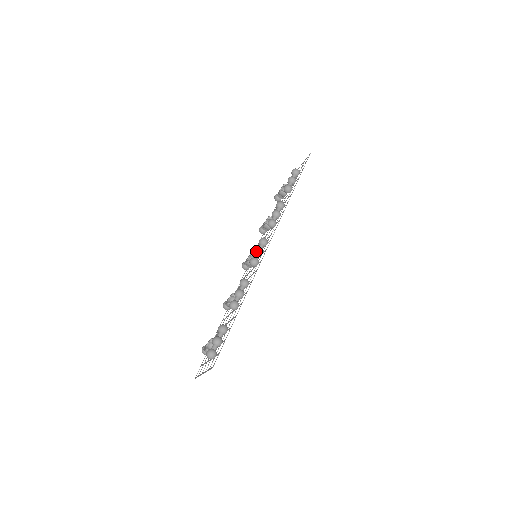
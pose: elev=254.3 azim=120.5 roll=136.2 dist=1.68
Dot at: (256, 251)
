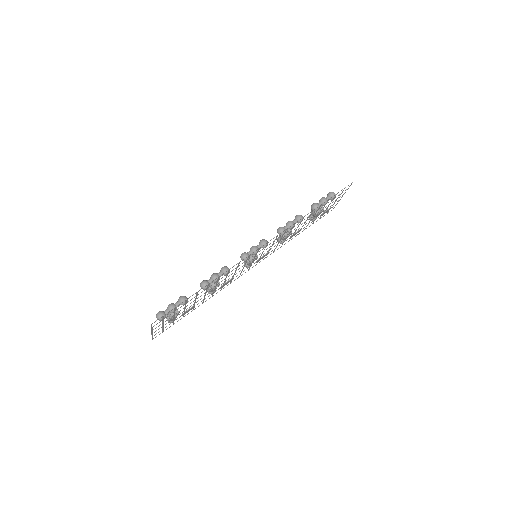
Dot at: (251, 248)
